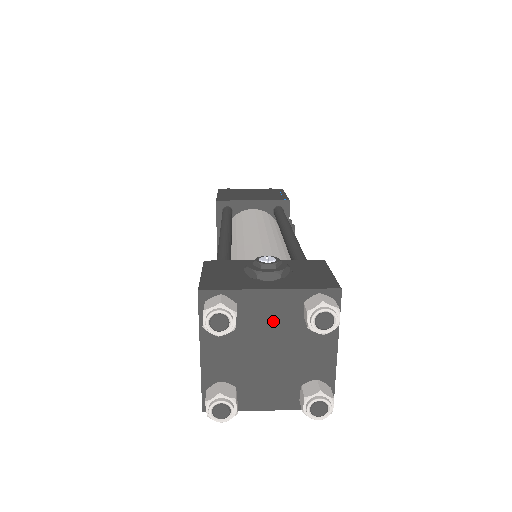
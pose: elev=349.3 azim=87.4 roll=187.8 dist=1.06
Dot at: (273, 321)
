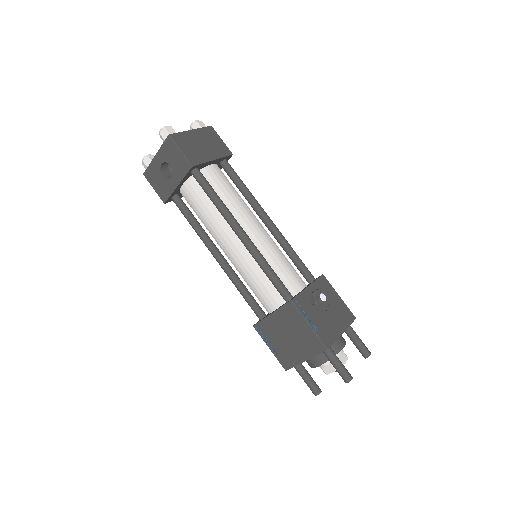
Dot at: occluded
